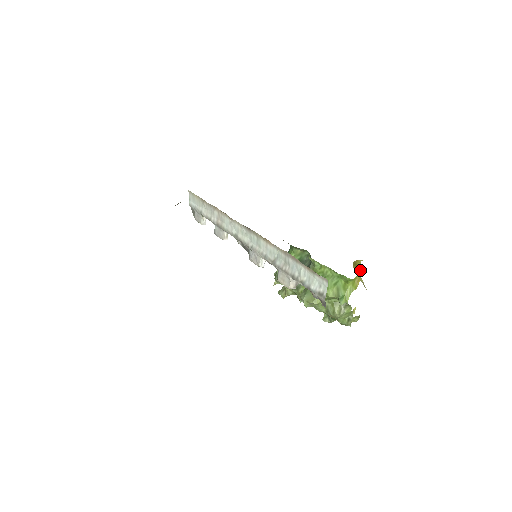
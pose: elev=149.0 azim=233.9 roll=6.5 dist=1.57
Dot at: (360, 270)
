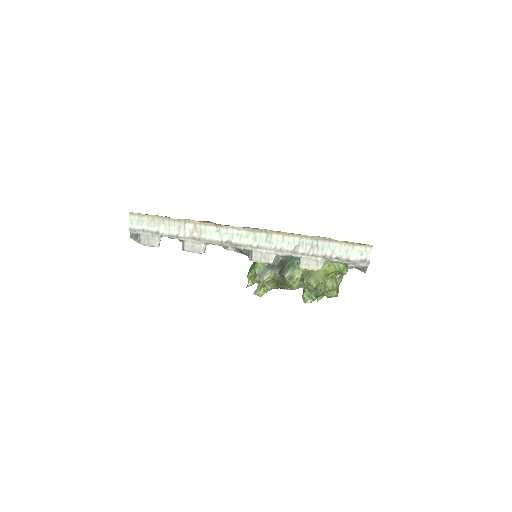
Dot at: occluded
